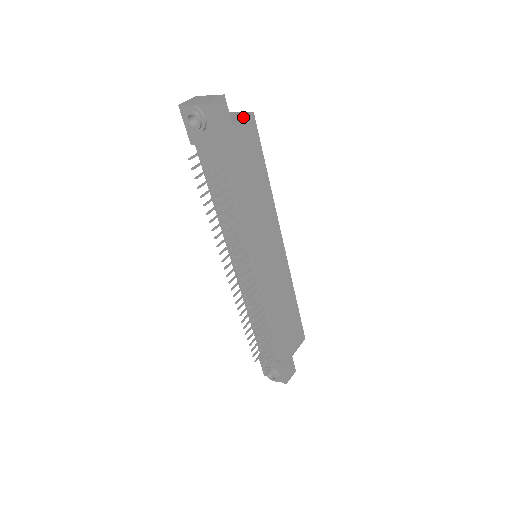
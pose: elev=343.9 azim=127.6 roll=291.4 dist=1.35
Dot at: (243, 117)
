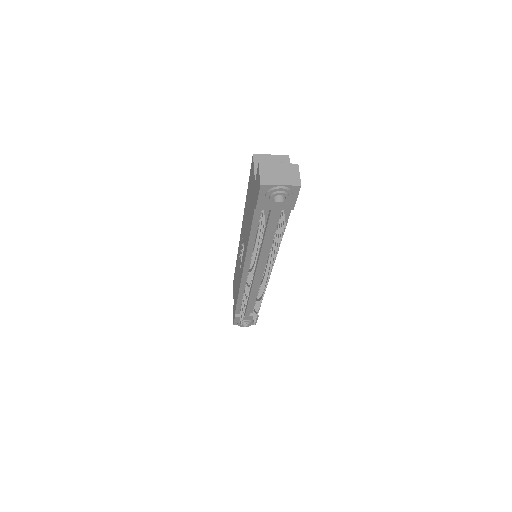
Dot at: occluded
